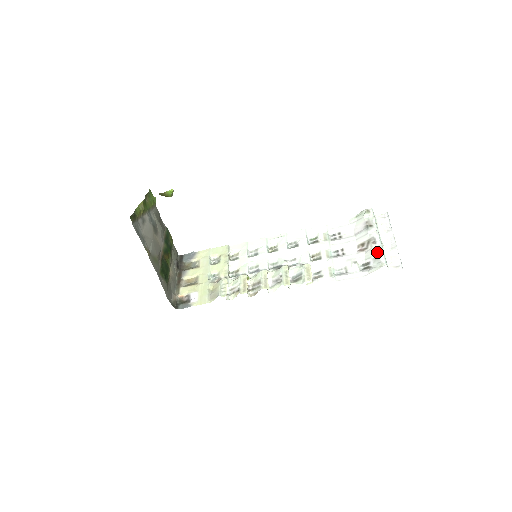
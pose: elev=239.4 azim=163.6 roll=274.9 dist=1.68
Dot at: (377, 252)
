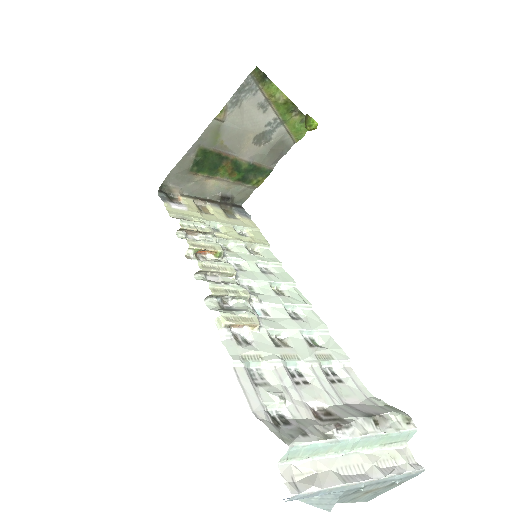
Dot at: (317, 432)
